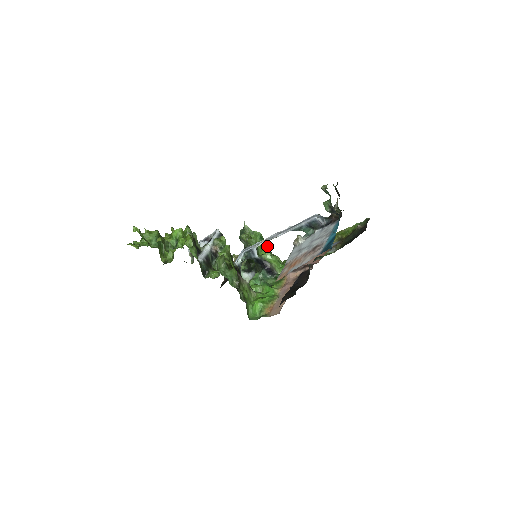
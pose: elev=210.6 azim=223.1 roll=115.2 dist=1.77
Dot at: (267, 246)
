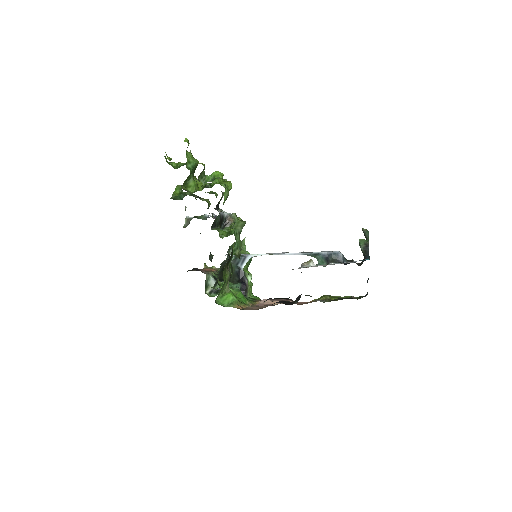
Dot at: occluded
